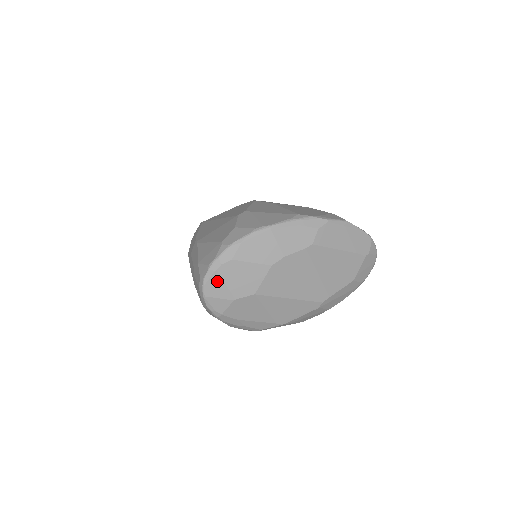
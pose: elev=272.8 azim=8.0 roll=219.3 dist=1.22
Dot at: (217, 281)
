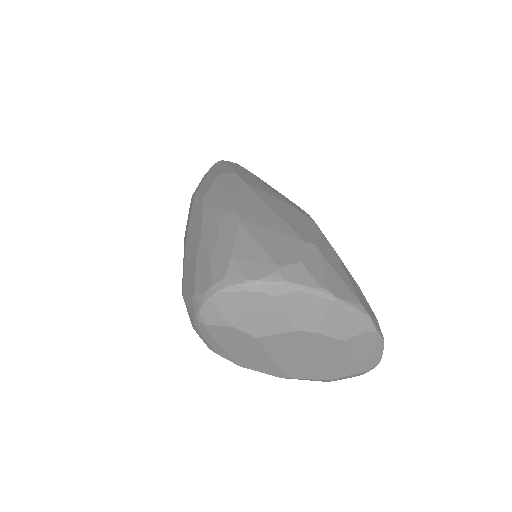
Dot at: (239, 300)
